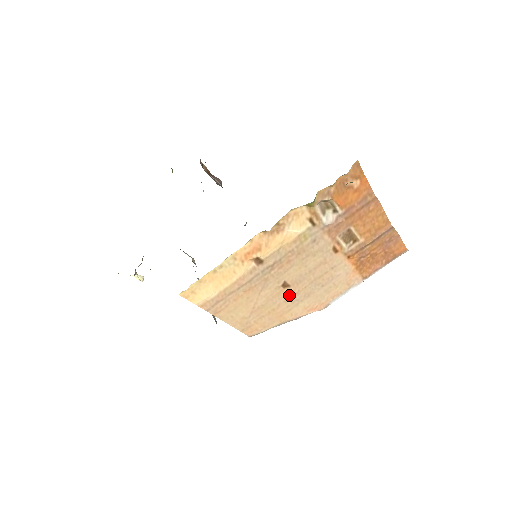
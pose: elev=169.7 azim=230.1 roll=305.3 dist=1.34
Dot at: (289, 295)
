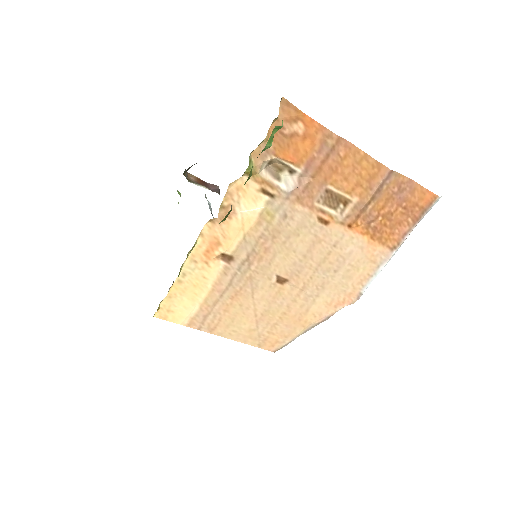
Dot at: (295, 292)
